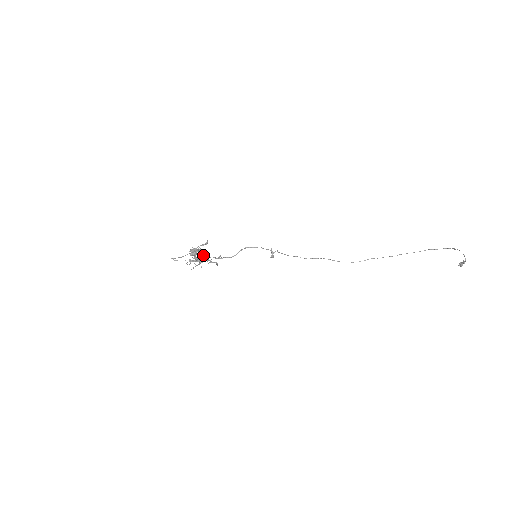
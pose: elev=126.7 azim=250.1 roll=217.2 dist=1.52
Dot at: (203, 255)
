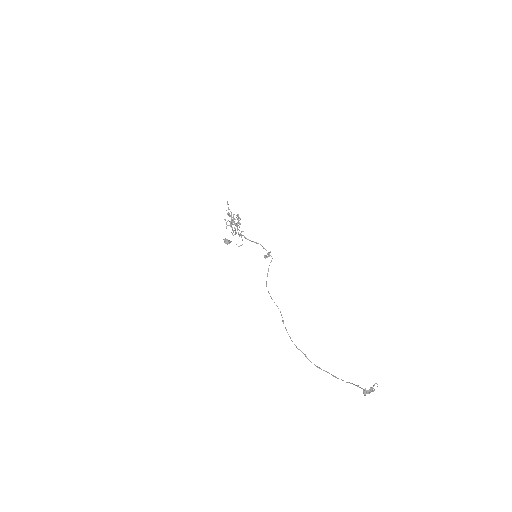
Dot at: (237, 225)
